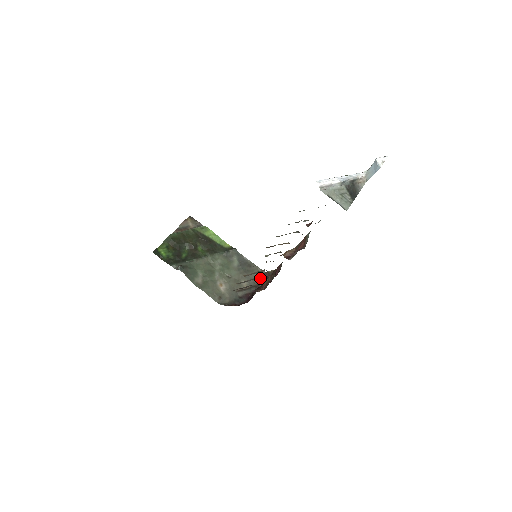
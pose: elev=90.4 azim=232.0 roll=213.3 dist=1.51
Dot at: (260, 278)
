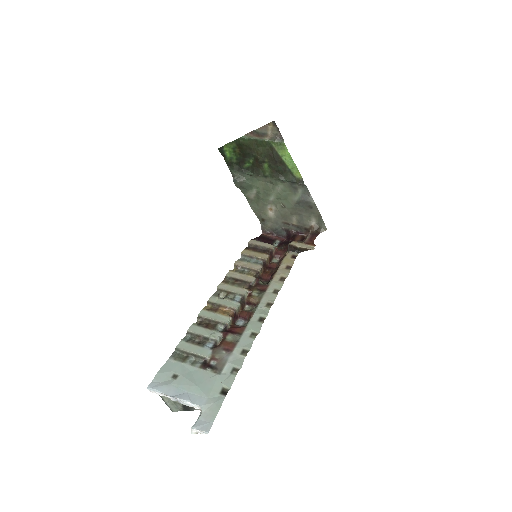
Dot at: (315, 223)
